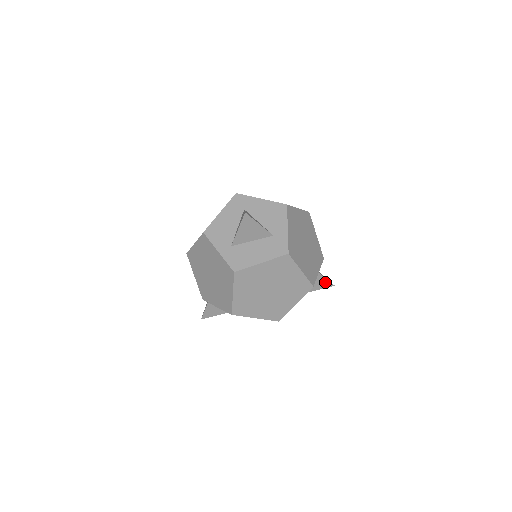
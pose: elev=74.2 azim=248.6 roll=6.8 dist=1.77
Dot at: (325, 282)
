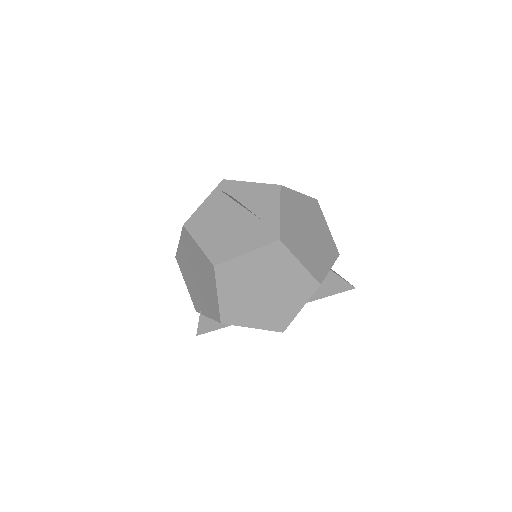
Dot at: (342, 283)
